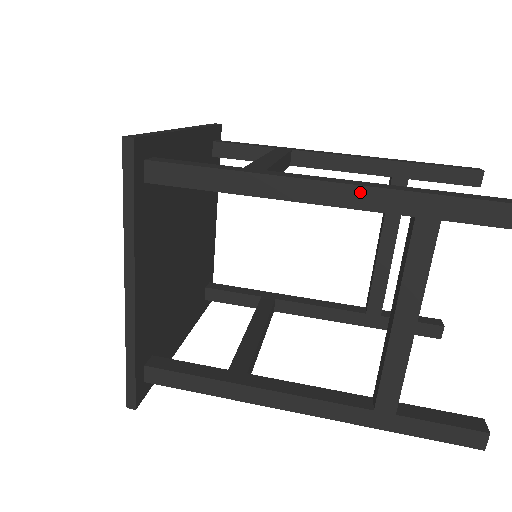
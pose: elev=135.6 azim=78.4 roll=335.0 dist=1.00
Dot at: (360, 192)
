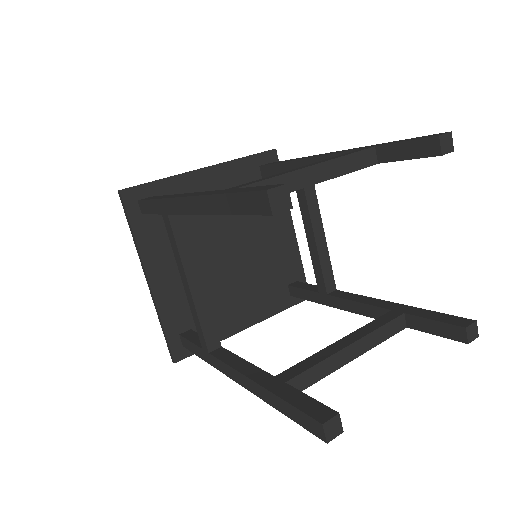
Dot at: (345, 150)
